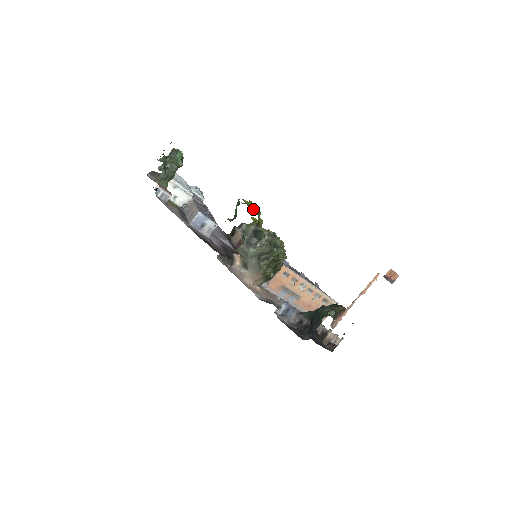
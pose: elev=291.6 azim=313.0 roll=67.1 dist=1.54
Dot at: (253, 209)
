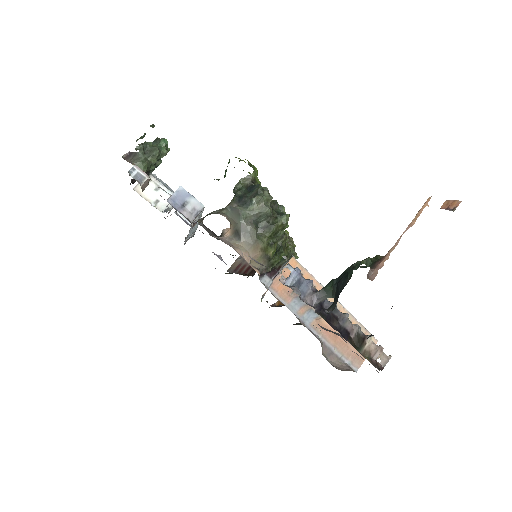
Dot at: occluded
